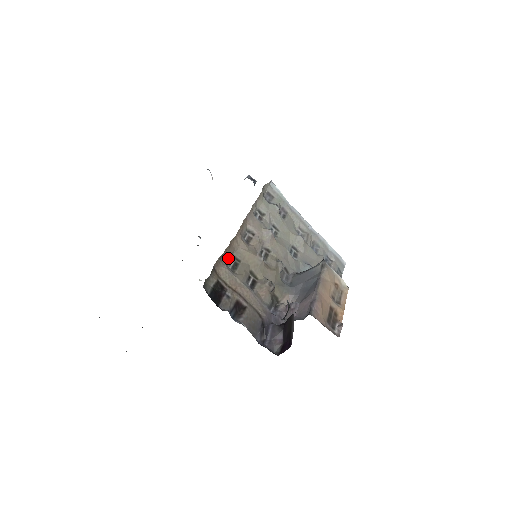
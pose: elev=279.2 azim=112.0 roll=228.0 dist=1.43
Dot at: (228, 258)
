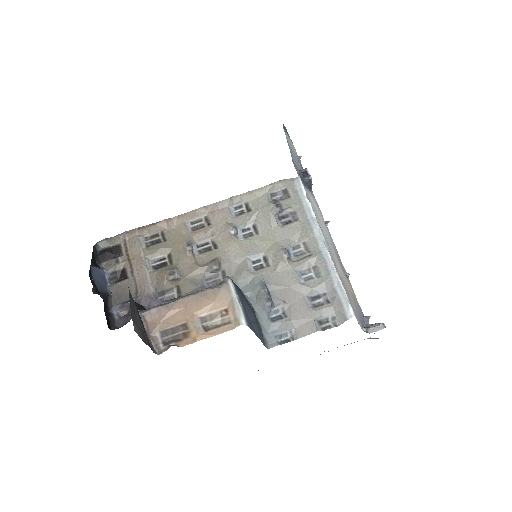
Dot at: (152, 232)
